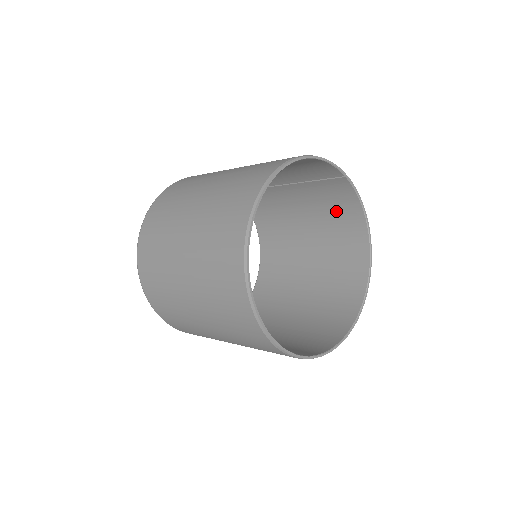
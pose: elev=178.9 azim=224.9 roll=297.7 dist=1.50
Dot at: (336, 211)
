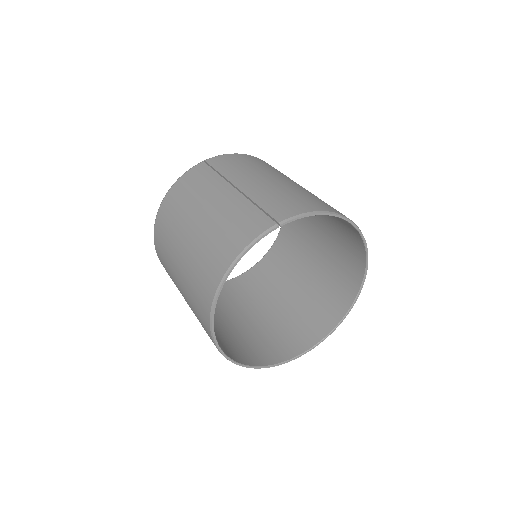
Dot at: occluded
